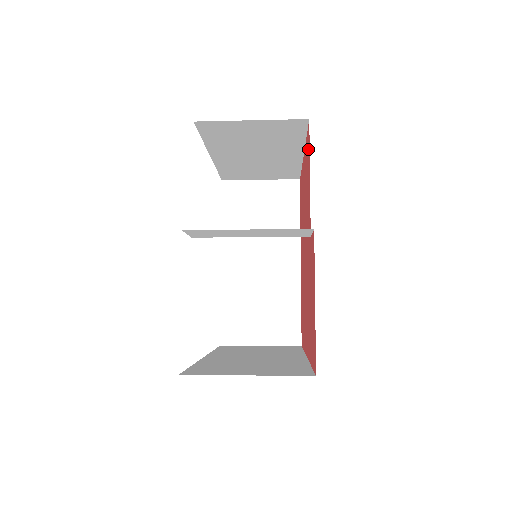
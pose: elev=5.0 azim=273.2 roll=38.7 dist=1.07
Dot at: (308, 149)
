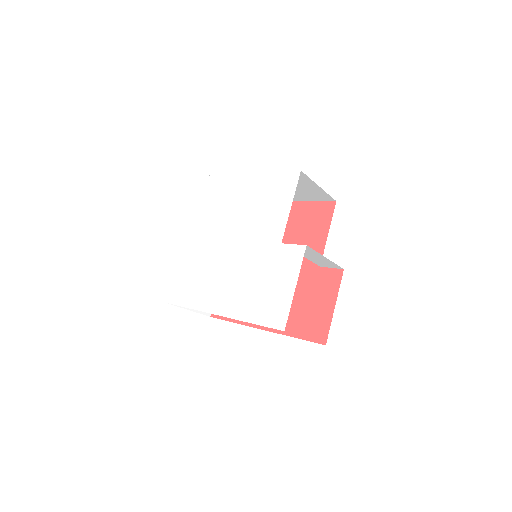
Dot at: (324, 214)
